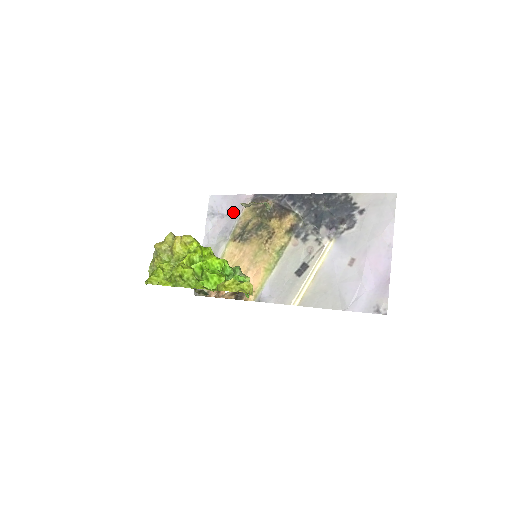
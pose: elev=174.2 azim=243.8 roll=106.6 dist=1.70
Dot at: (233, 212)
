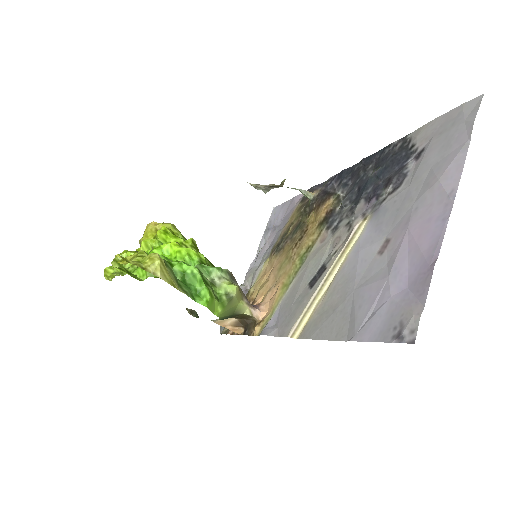
Dot at: (284, 220)
